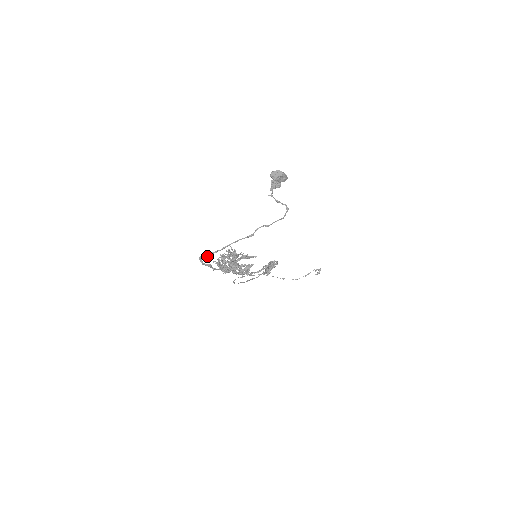
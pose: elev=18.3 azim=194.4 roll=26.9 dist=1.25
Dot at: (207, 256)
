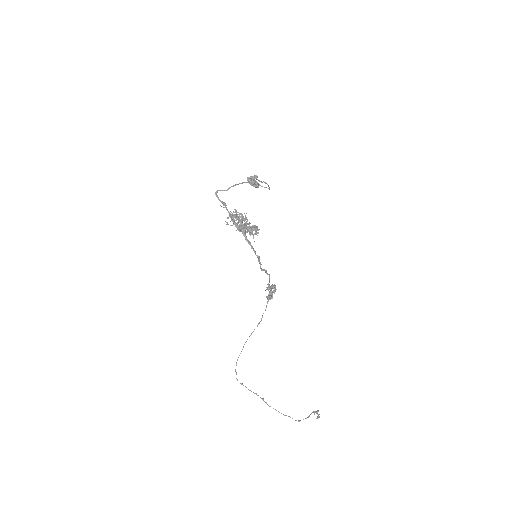
Dot at: occluded
